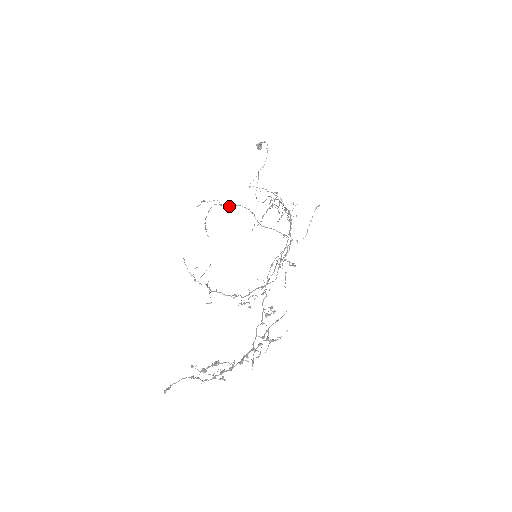
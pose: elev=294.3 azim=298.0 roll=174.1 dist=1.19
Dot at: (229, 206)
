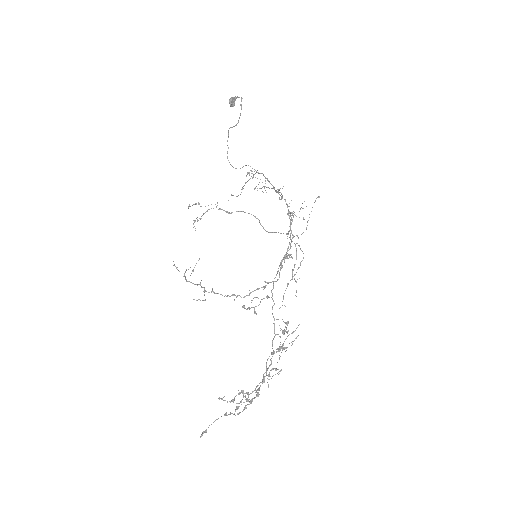
Dot at: (231, 212)
